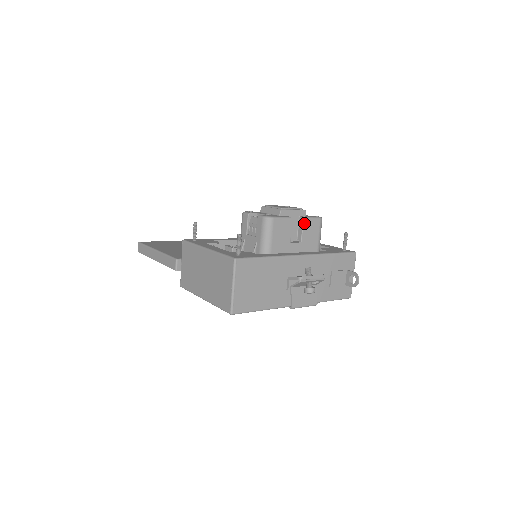
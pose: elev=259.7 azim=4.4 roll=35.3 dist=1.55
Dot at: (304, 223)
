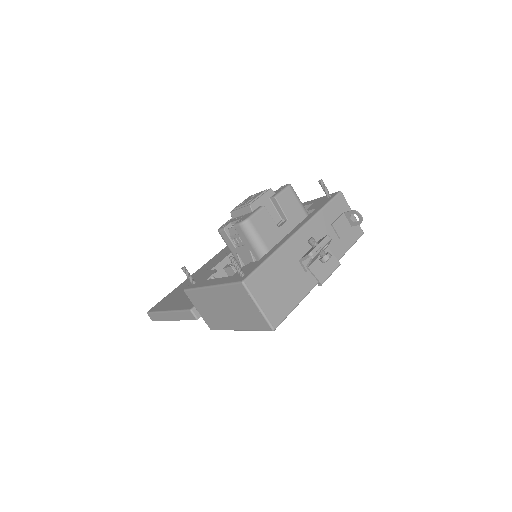
Dot at: (278, 201)
